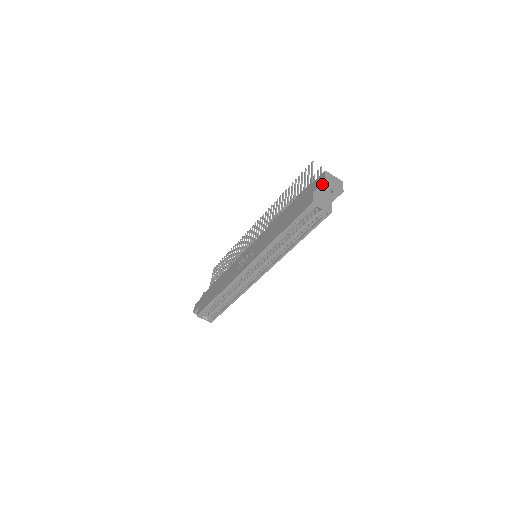
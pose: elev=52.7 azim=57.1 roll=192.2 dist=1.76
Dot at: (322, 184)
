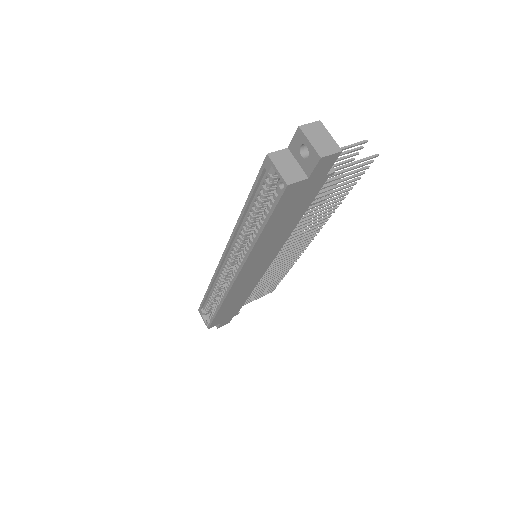
Dot at: (296, 134)
